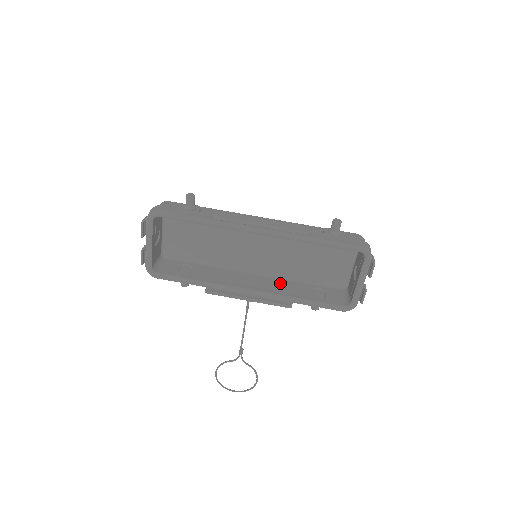
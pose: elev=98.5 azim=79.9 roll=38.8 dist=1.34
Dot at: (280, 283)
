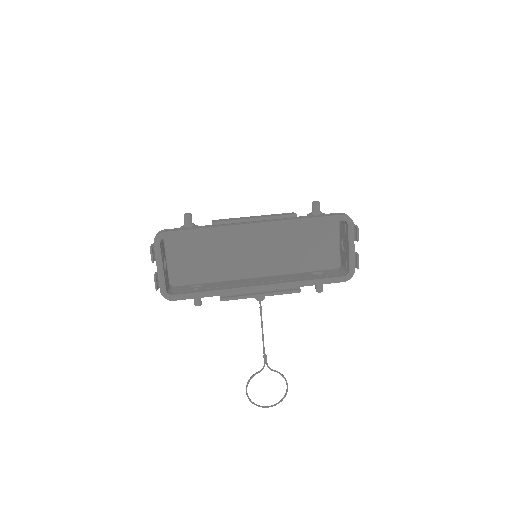
Dot at: (283, 277)
